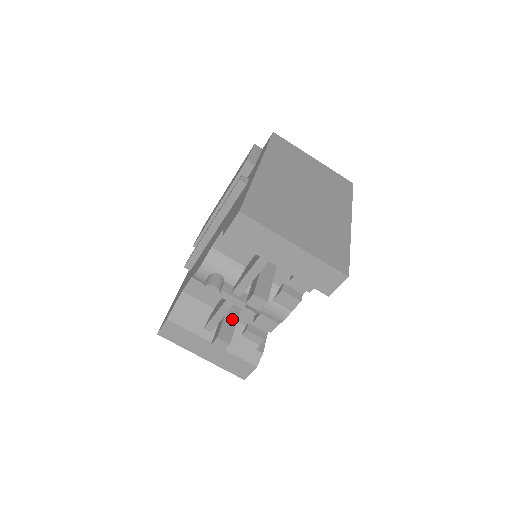
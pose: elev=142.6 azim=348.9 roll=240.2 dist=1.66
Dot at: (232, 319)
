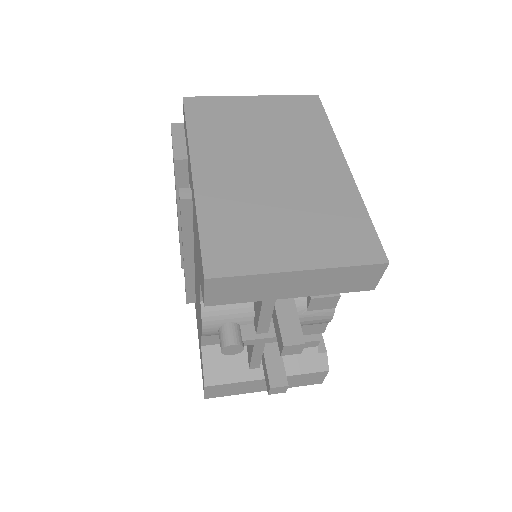
Dot at: (273, 350)
